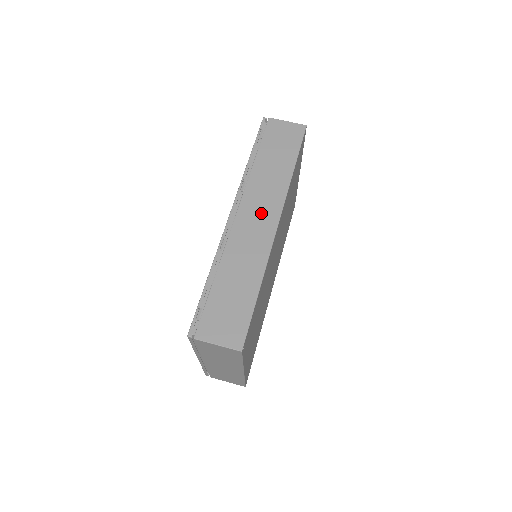
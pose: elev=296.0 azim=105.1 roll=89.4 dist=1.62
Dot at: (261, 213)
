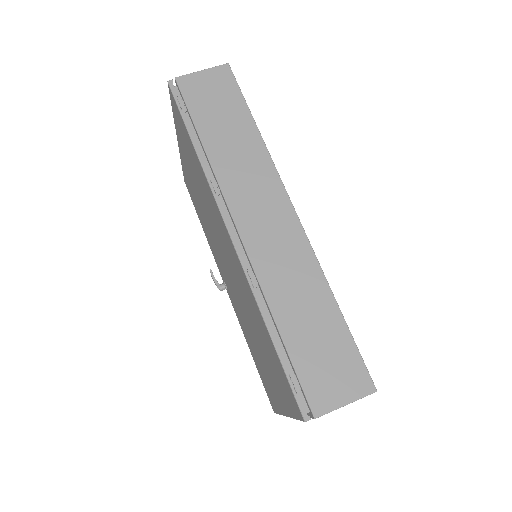
Dot at: (265, 209)
